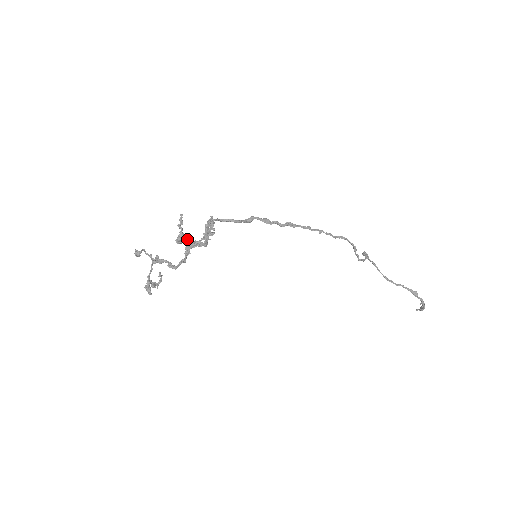
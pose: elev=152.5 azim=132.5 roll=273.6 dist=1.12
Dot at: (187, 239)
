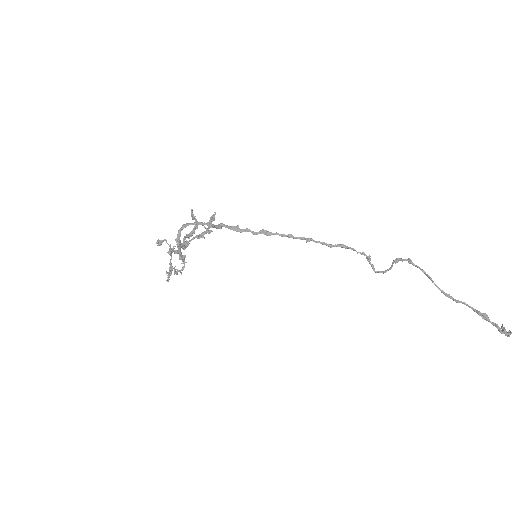
Dot at: (184, 237)
